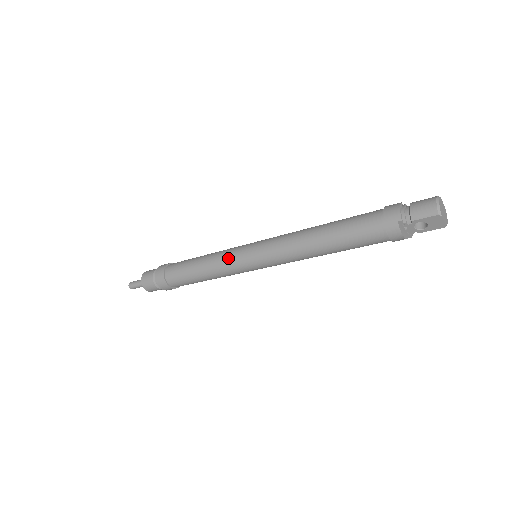
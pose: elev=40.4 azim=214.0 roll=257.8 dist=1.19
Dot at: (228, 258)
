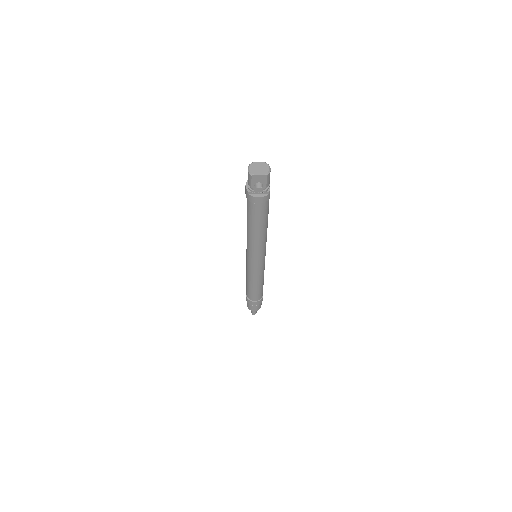
Dot at: (247, 268)
